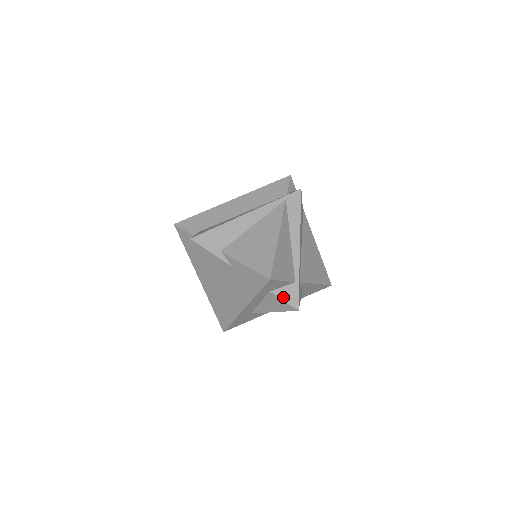
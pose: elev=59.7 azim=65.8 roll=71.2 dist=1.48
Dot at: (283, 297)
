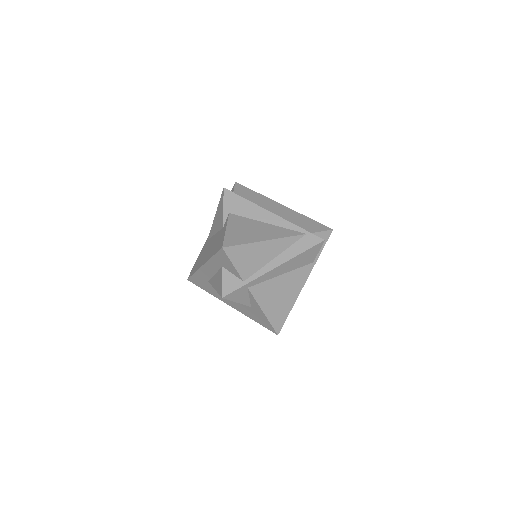
Dot at: (225, 279)
